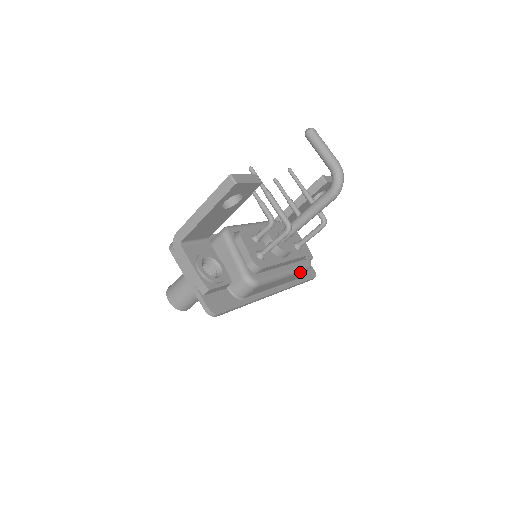
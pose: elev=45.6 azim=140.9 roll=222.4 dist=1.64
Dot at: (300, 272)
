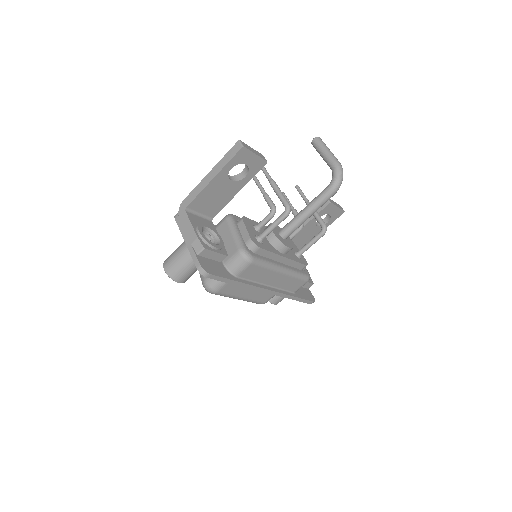
Dot at: (297, 278)
